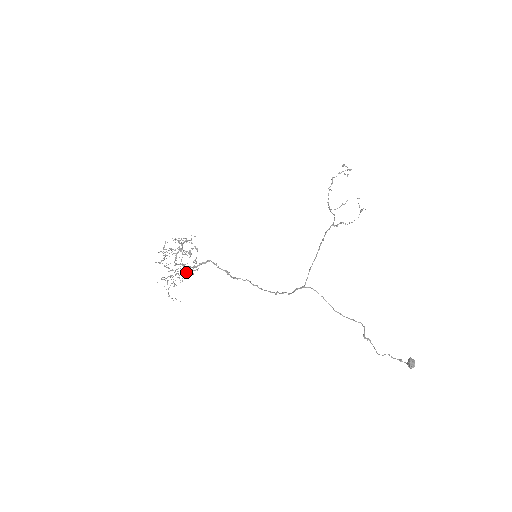
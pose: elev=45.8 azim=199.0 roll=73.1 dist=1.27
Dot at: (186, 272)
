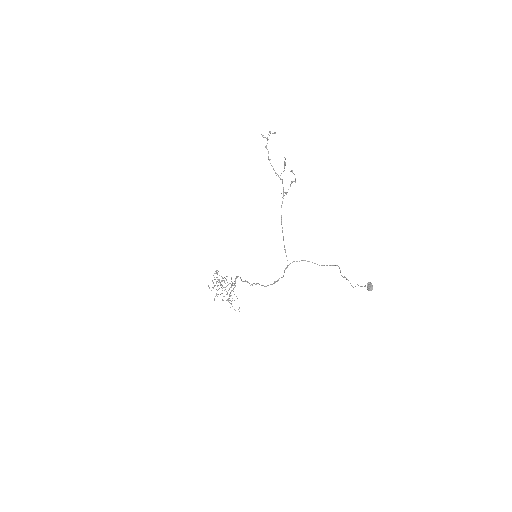
Dot at: occluded
